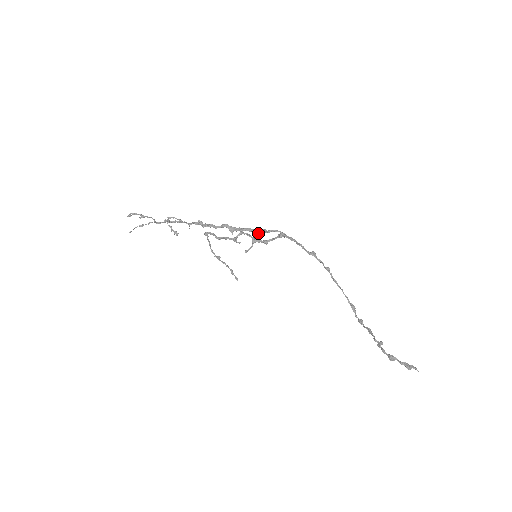
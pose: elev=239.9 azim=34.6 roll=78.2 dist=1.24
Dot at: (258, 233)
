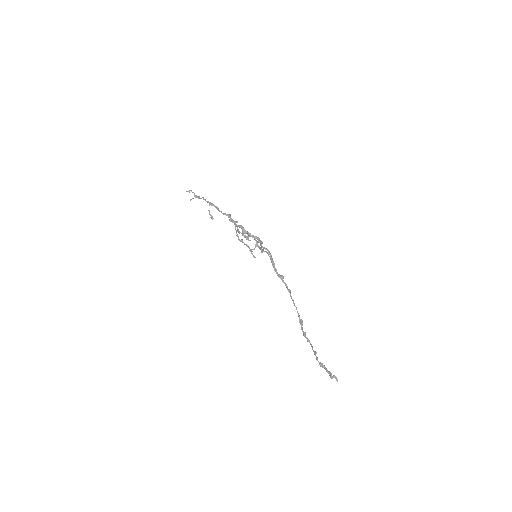
Dot at: (259, 242)
